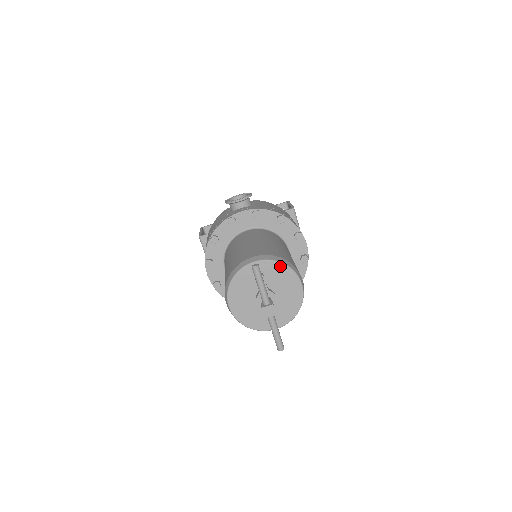
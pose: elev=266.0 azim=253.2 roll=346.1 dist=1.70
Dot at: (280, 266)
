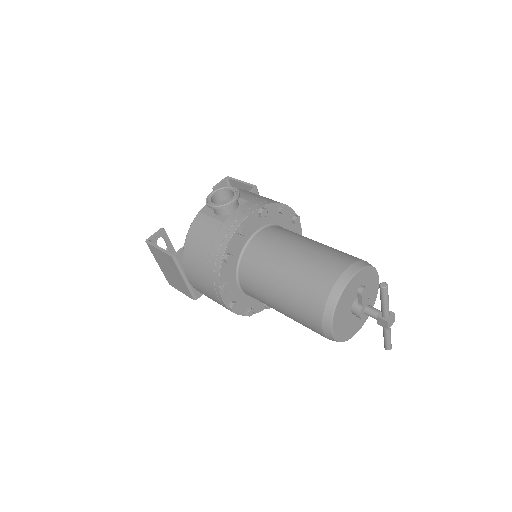
Dot at: (368, 270)
